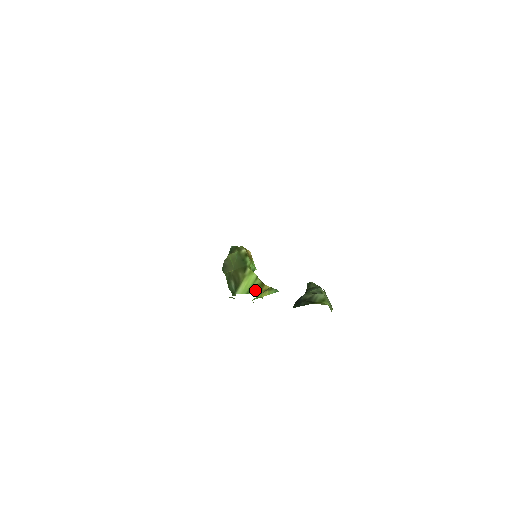
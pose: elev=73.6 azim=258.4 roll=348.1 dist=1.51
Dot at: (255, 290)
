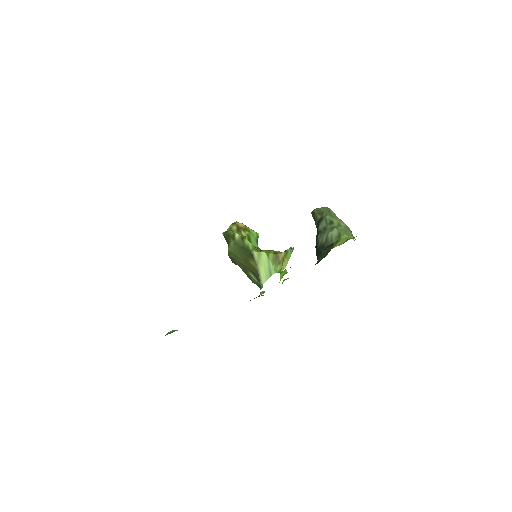
Dot at: (274, 267)
